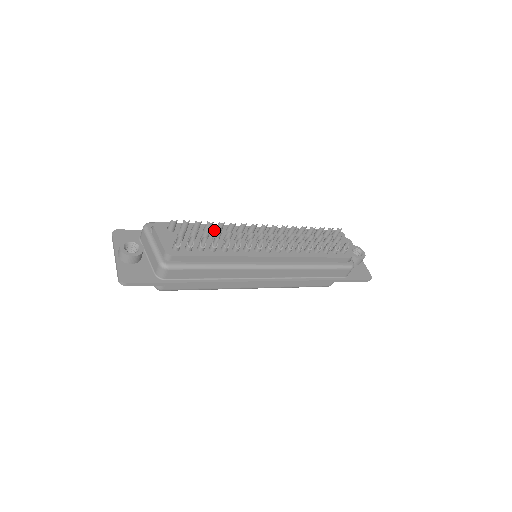
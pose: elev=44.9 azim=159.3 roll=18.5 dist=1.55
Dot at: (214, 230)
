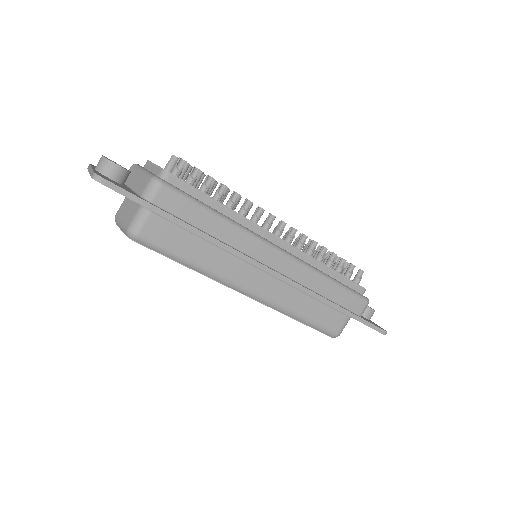
Dot at: occluded
